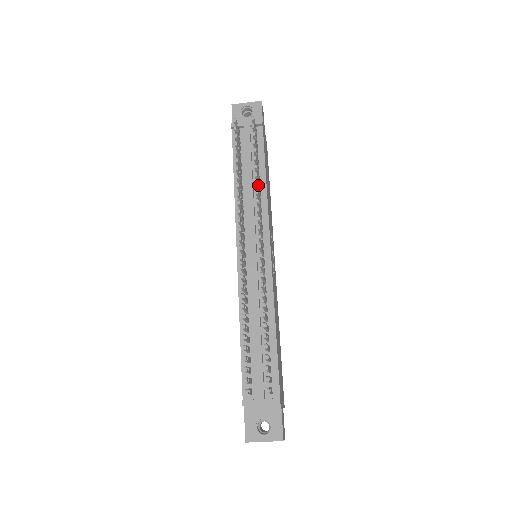
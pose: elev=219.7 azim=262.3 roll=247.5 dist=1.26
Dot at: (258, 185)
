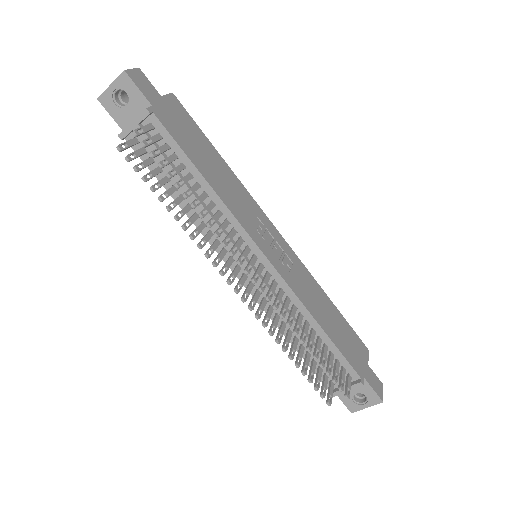
Dot at: (204, 209)
